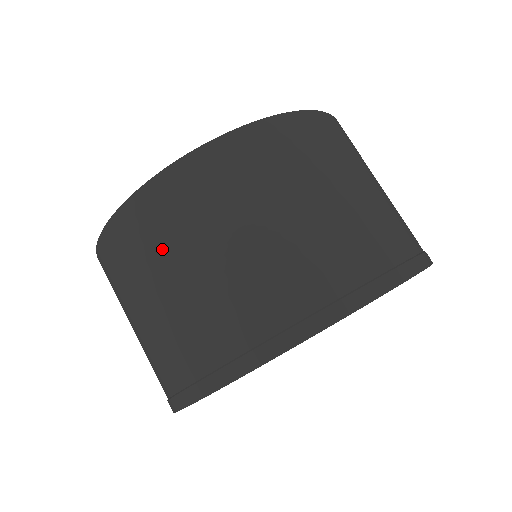
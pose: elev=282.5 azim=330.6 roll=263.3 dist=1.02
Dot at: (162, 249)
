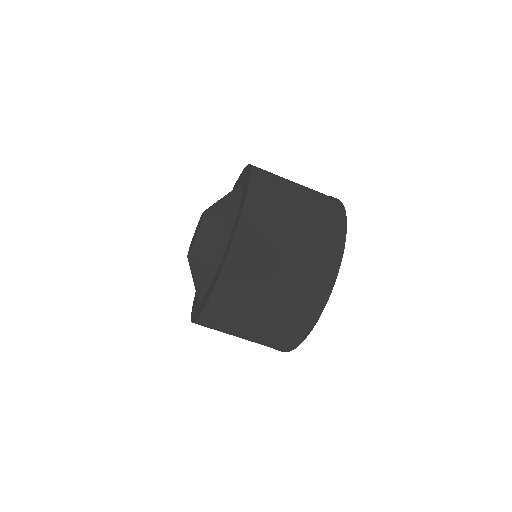
Dot at: (227, 330)
